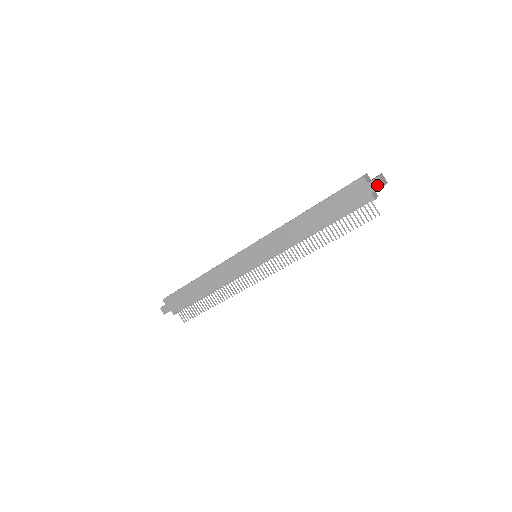
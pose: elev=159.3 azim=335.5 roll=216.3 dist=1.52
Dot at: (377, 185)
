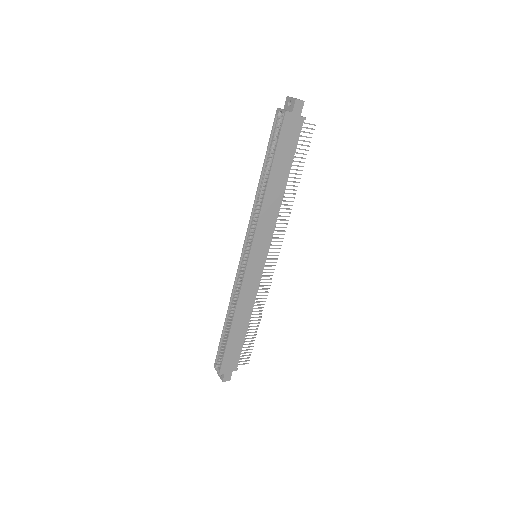
Dot at: (299, 107)
